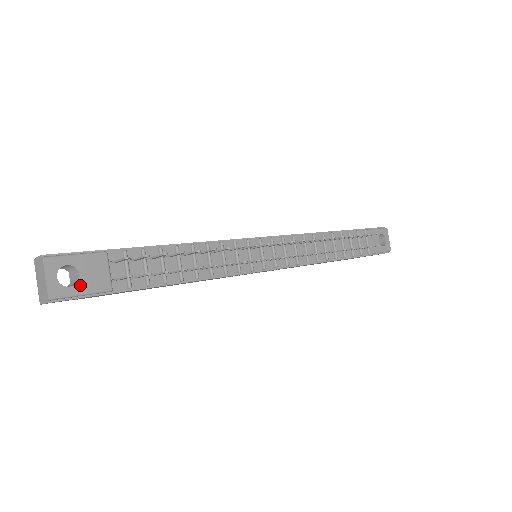
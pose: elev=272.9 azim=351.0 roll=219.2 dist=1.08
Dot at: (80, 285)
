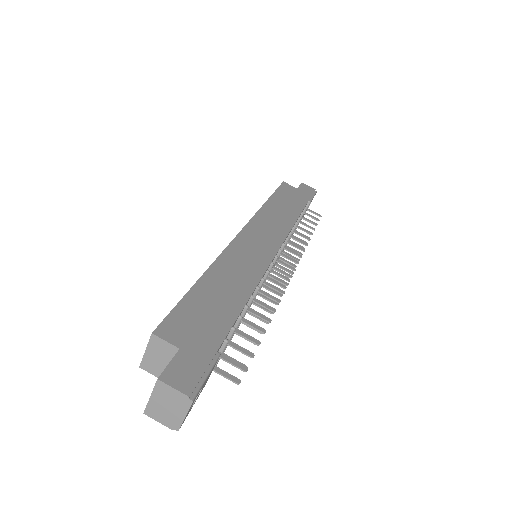
Dot at: (197, 398)
